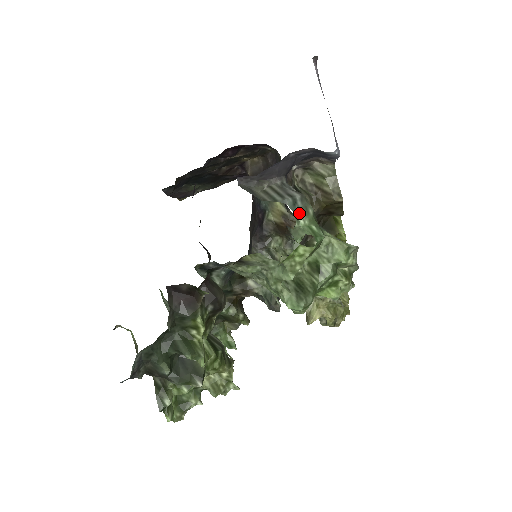
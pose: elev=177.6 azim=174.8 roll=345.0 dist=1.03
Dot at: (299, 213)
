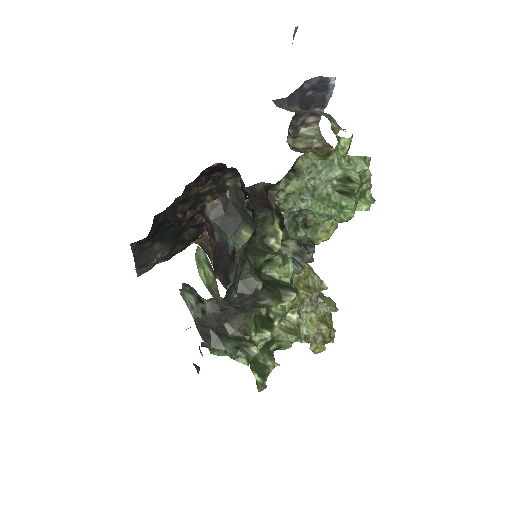
Dot at: (329, 119)
